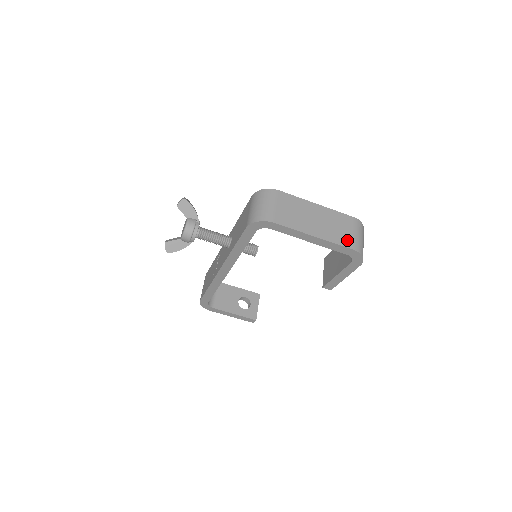
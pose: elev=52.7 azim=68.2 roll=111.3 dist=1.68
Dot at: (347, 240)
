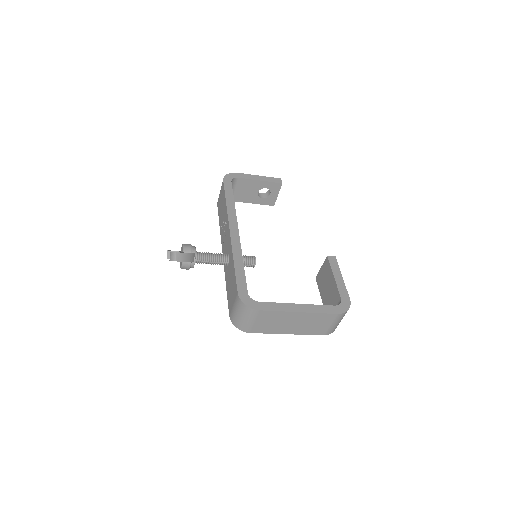
Dot at: (320, 331)
